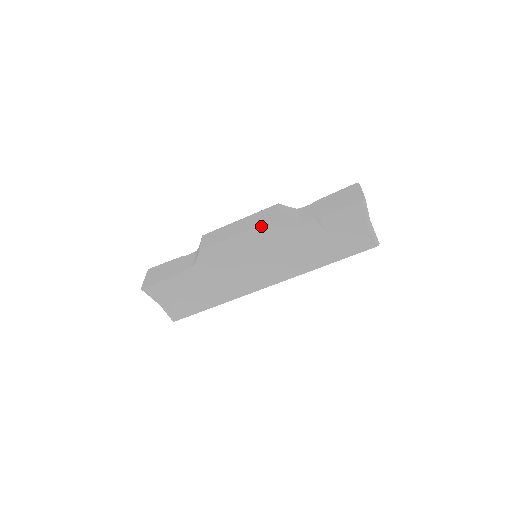
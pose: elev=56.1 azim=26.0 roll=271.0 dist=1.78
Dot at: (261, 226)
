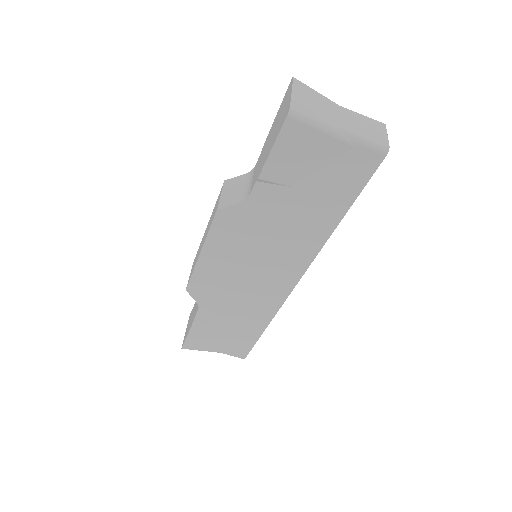
Dot at: (211, 231)
